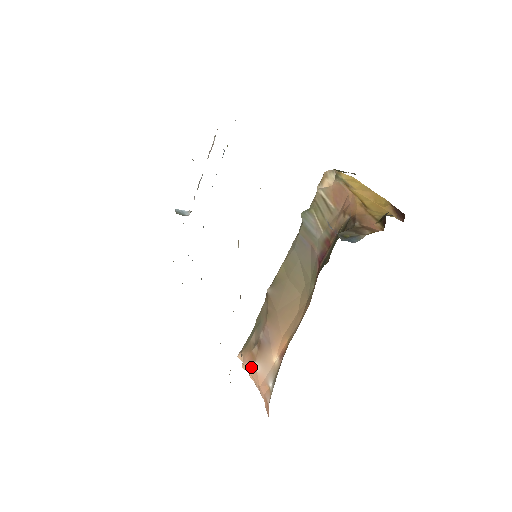
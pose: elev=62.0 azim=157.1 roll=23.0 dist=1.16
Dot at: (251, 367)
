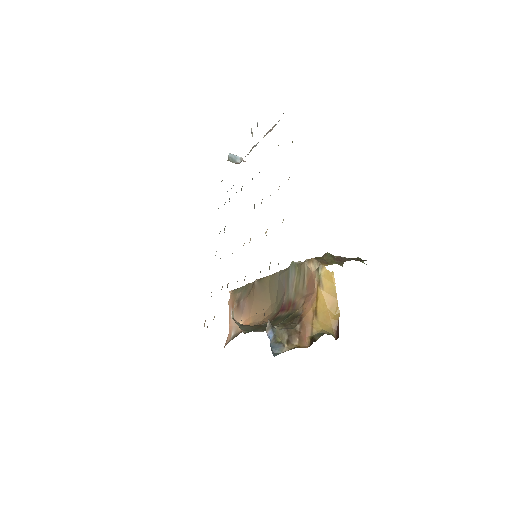
Dot at: (230, 310)
